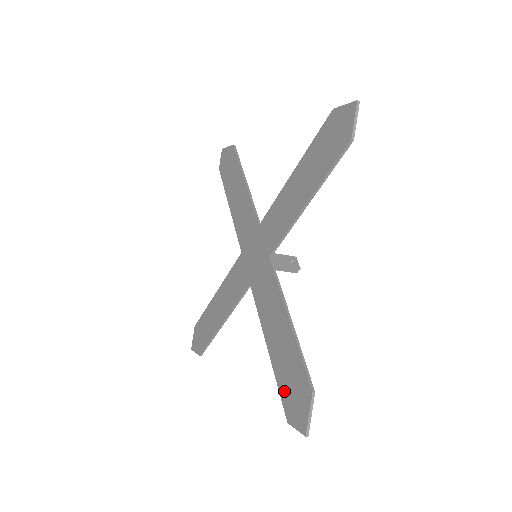
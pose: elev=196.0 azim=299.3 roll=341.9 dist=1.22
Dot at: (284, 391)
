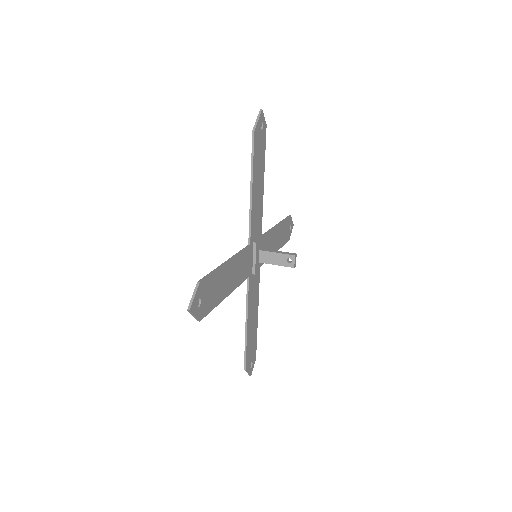
Dot at: occluded
